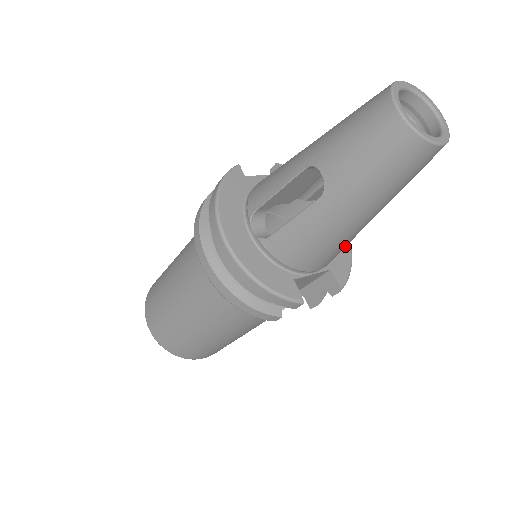
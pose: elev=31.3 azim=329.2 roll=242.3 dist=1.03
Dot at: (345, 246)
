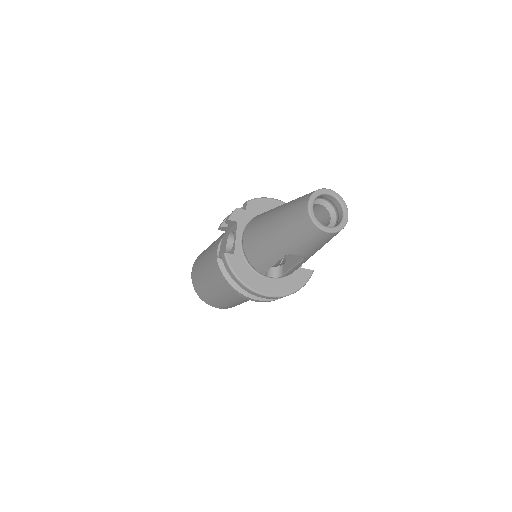
Dot at: occluded
